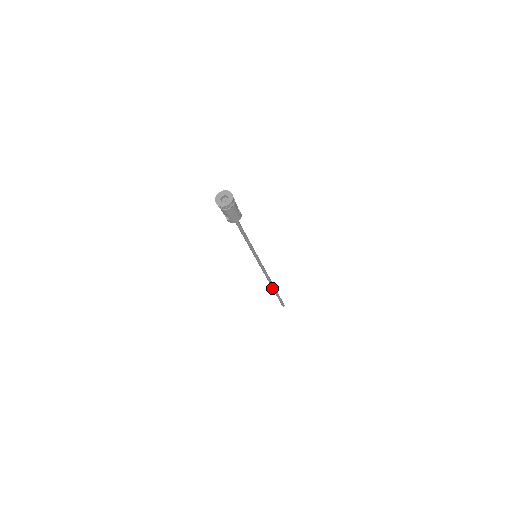
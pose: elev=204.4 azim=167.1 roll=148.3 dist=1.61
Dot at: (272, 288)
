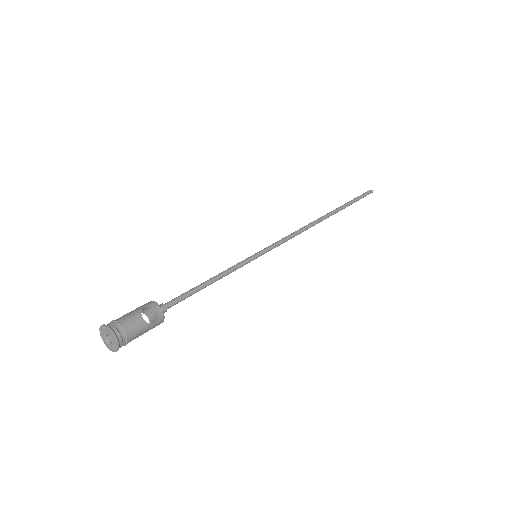
Dot at: occluded
